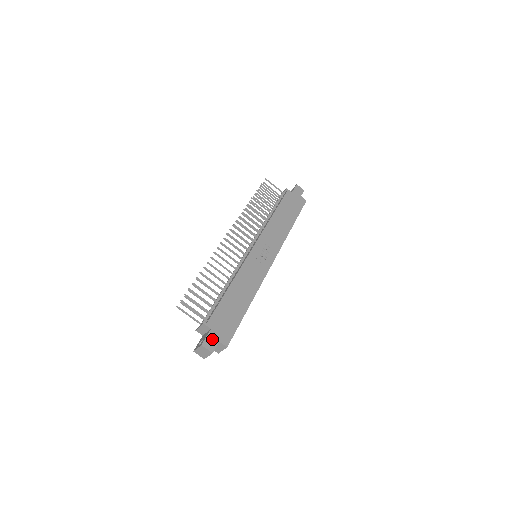
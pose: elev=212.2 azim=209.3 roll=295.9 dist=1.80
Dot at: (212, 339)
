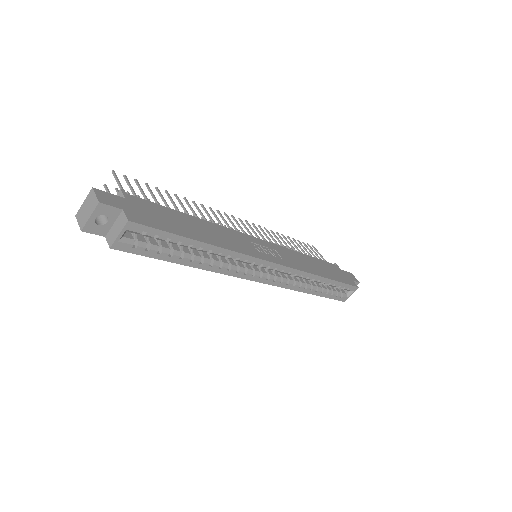
Dot at: (115, 200)
